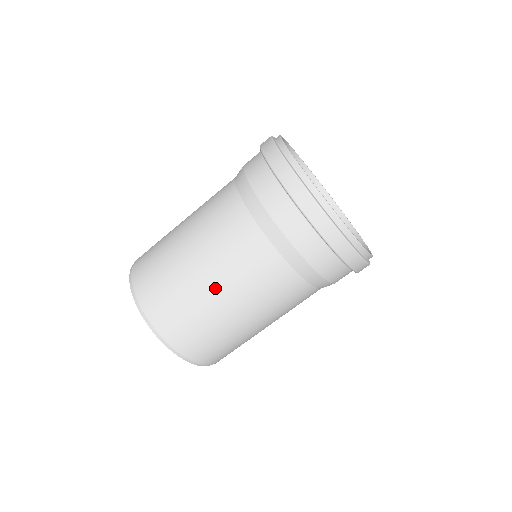
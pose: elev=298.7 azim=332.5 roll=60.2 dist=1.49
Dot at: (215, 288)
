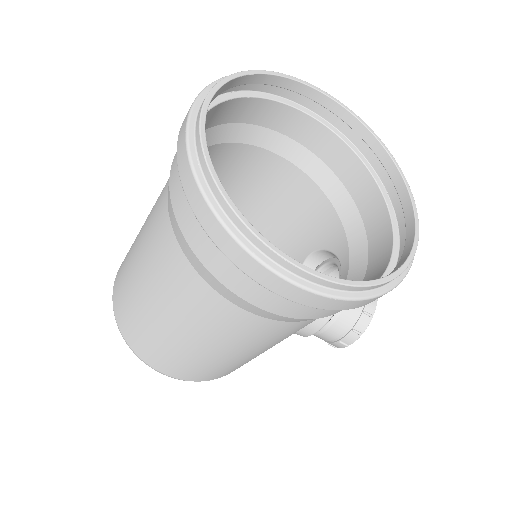
Dot at: (138, 266)
